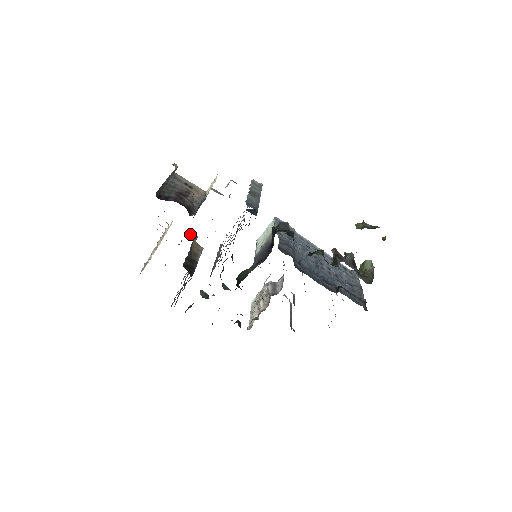
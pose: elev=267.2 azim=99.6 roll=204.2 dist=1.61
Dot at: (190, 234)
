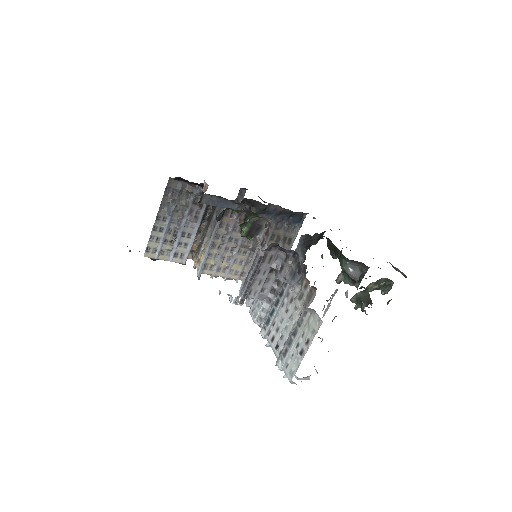
Dot at: occluded
